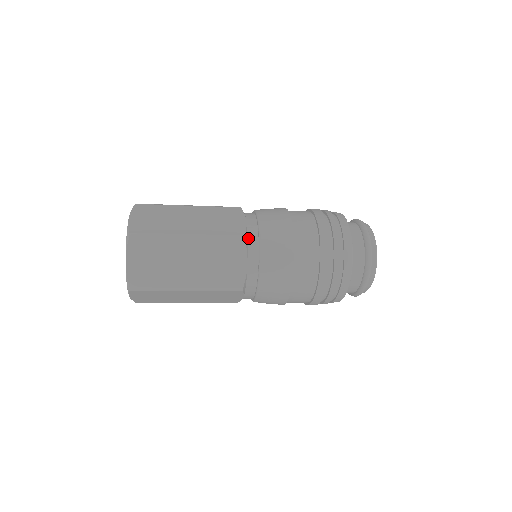
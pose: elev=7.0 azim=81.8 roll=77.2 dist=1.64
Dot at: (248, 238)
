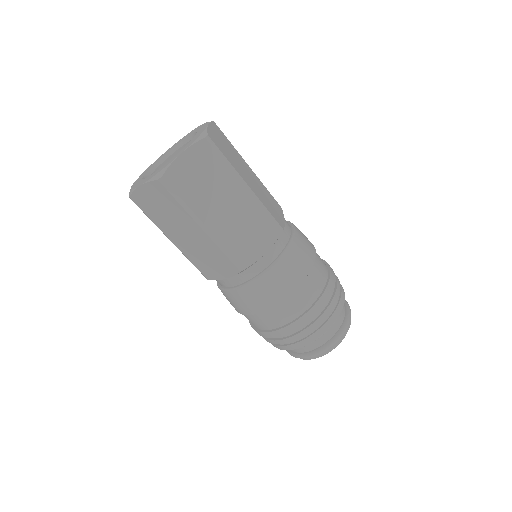
Dot at: occluded
